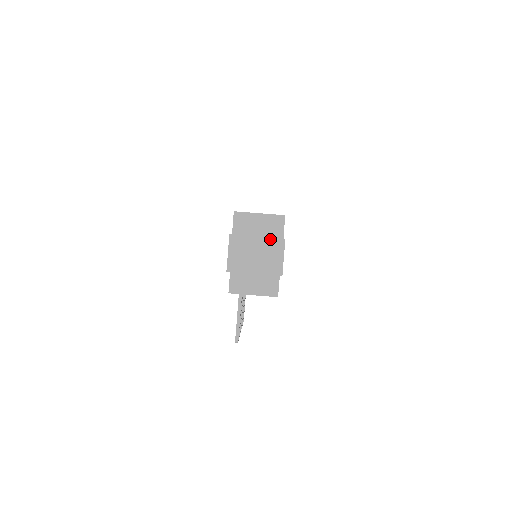
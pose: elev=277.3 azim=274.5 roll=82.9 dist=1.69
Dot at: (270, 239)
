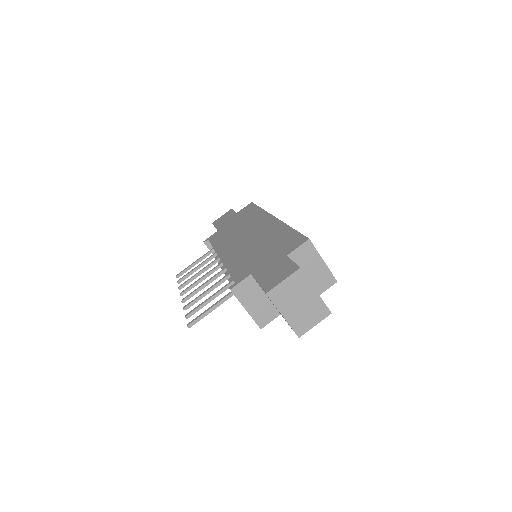
Dot at: (322, 302)
